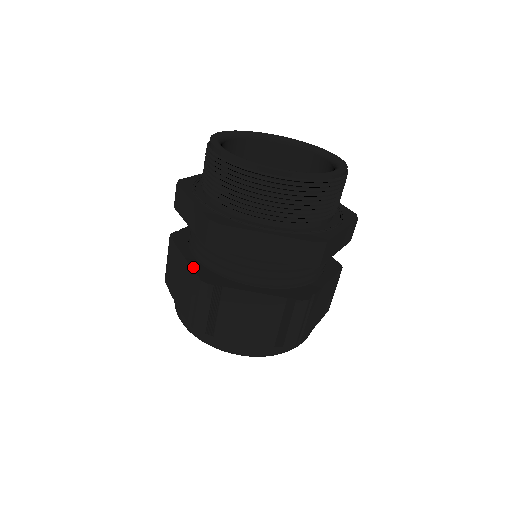
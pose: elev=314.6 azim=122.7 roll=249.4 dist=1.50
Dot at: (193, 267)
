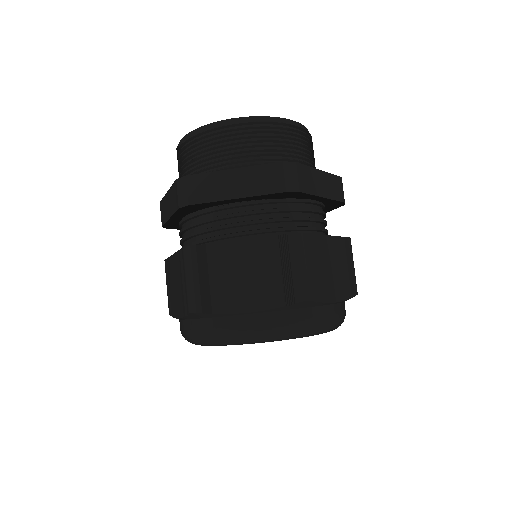
Dot at: (266, 236)
